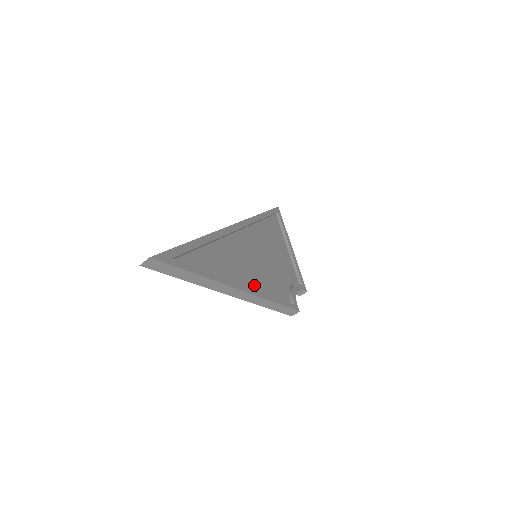
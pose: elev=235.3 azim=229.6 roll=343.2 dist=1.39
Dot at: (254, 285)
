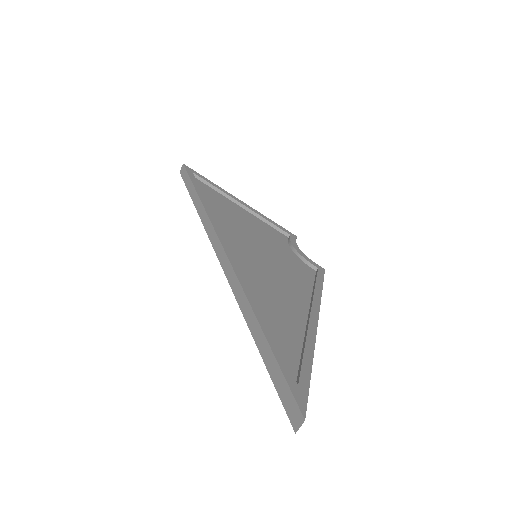
Dot at: (301, 296)
